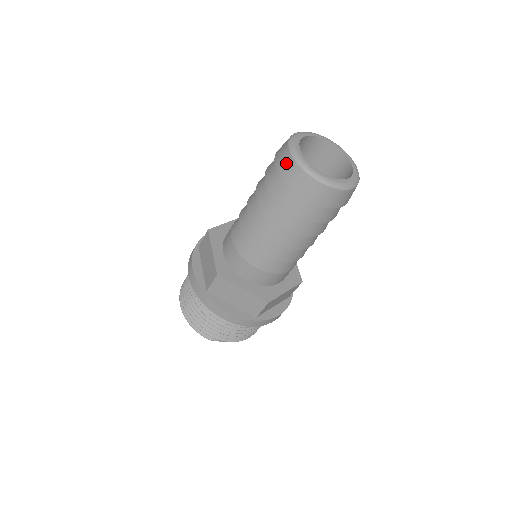
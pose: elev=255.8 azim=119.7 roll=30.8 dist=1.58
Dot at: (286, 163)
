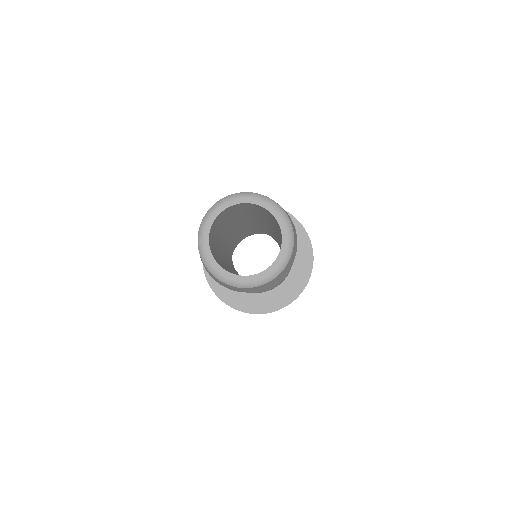
Dot at: occluded
